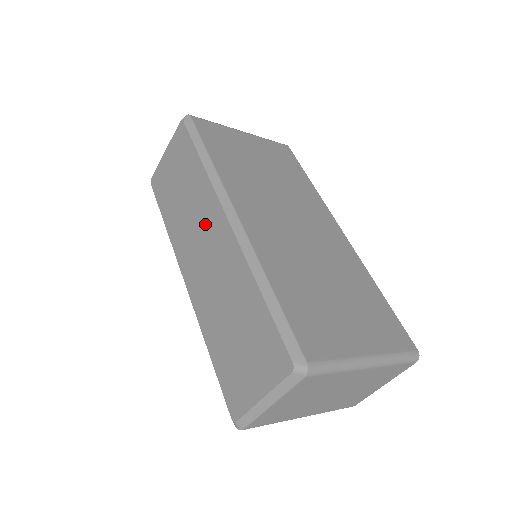
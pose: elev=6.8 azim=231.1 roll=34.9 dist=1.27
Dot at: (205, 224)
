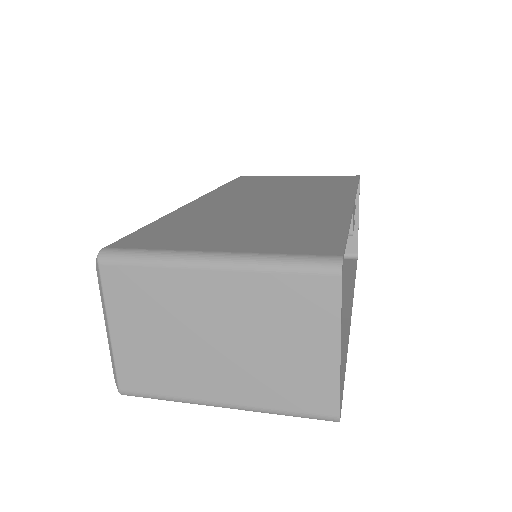
Dot at: occluded
